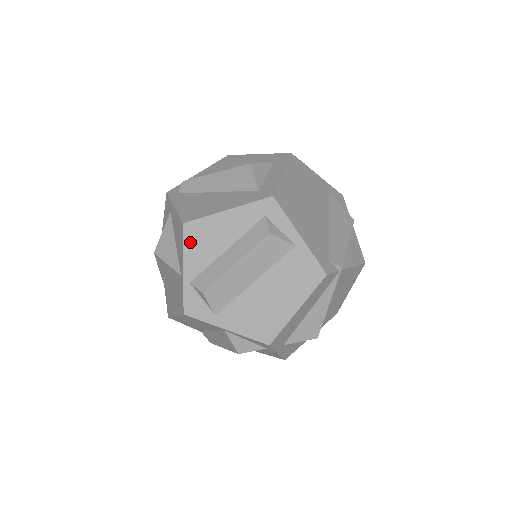
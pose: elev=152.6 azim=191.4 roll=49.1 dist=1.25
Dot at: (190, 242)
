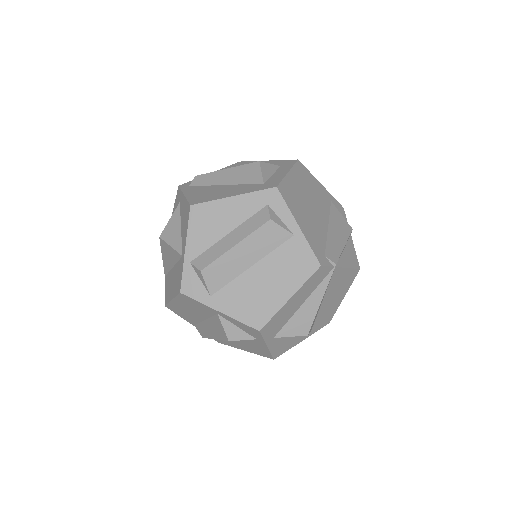
Dot at: (195, 223)
